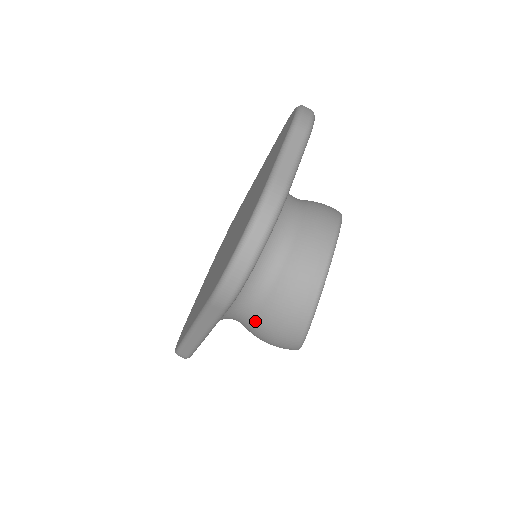
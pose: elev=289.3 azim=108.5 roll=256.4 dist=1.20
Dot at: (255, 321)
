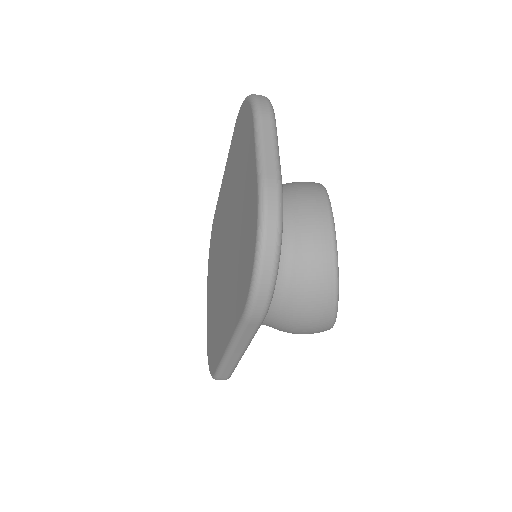
Dot at: (284, 319)
